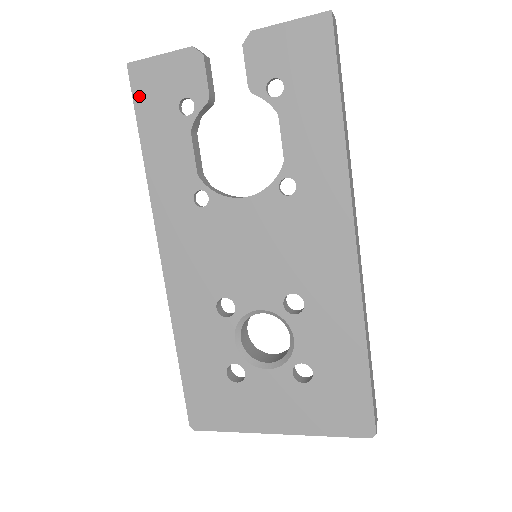
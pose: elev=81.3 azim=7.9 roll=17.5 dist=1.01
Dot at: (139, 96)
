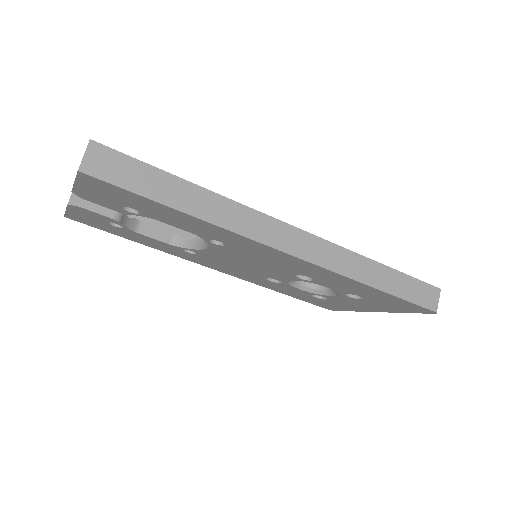
Dot at: (93, 226)
